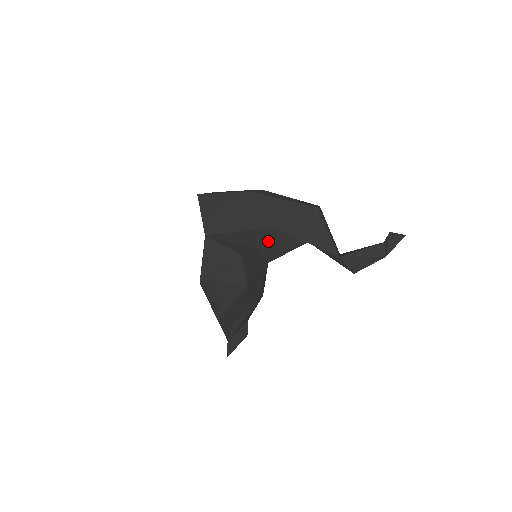
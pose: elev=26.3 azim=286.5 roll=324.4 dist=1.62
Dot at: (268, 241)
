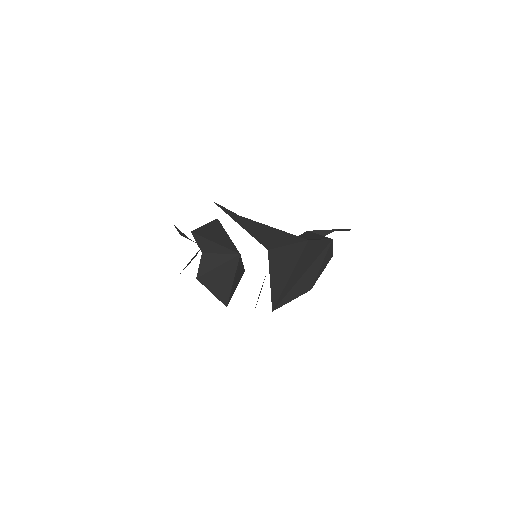
Dot at: occluded
